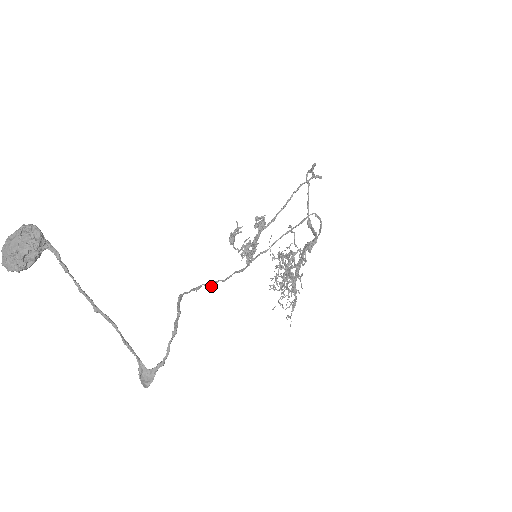
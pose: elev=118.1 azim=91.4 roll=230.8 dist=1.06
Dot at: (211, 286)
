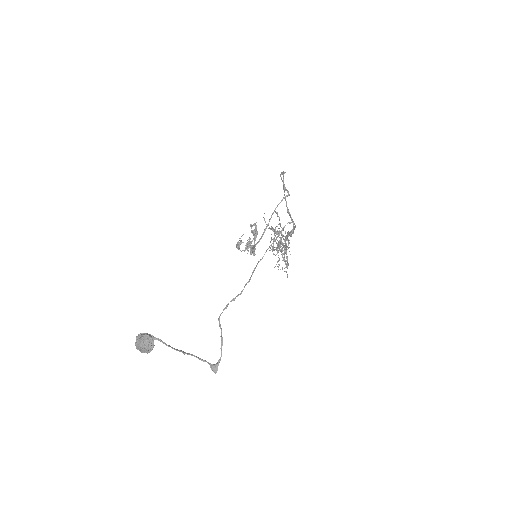
Dot at: (234, 300)
